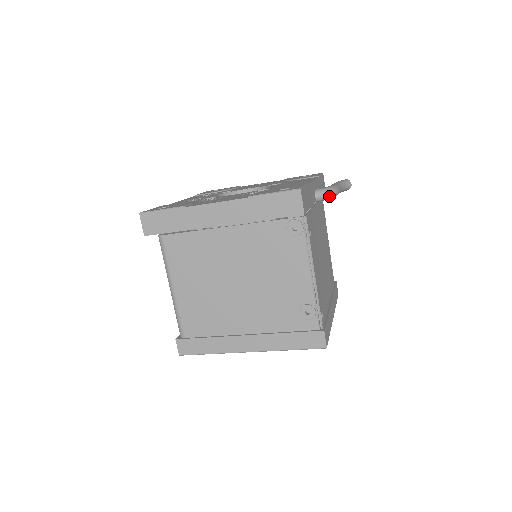
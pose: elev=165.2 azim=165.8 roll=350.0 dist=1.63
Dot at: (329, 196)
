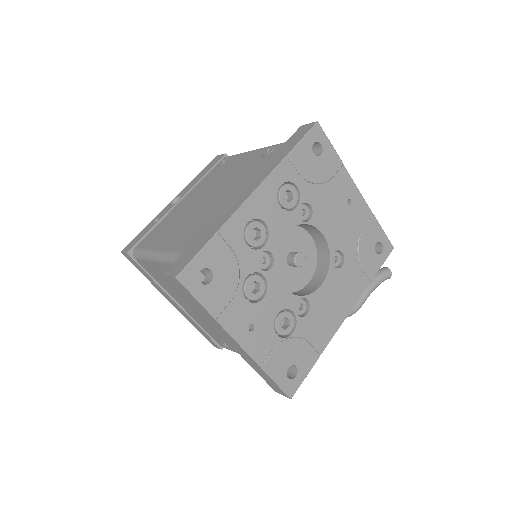
Dot at: occluded
